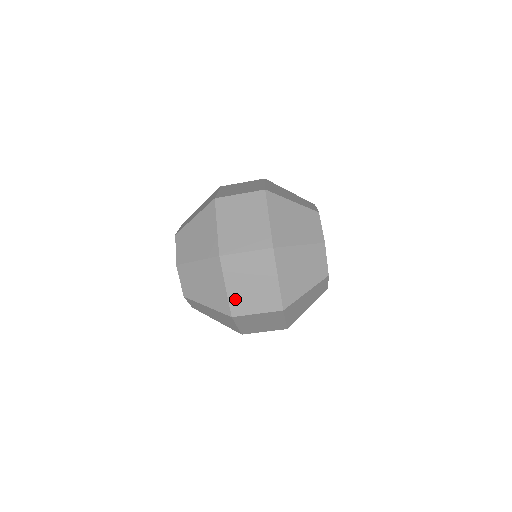
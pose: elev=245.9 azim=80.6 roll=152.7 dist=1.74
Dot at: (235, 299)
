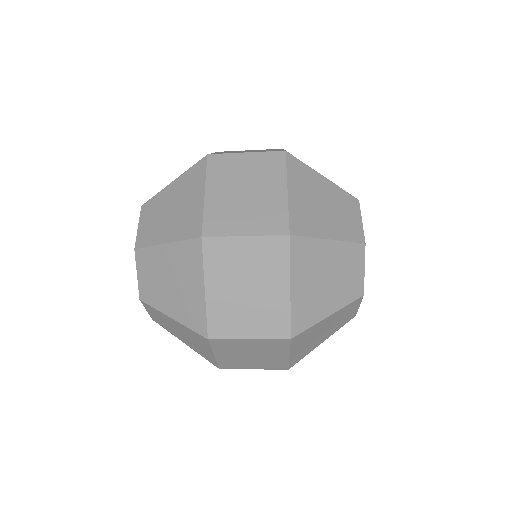
Dot at: occluded
